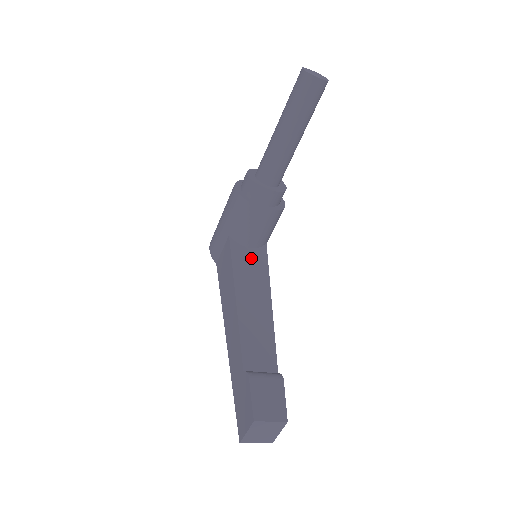
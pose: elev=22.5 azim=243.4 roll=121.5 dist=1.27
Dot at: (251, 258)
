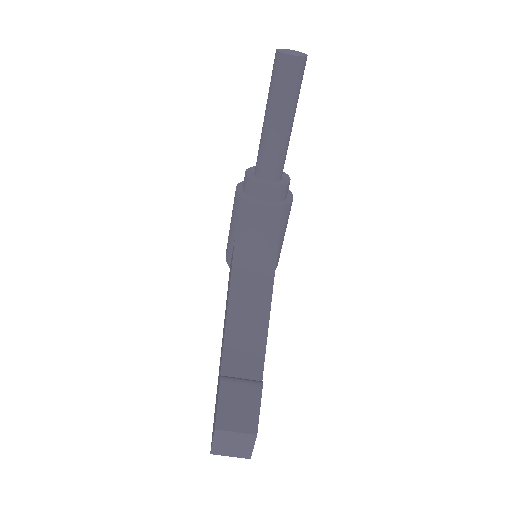
Dot at: (256, 259)
